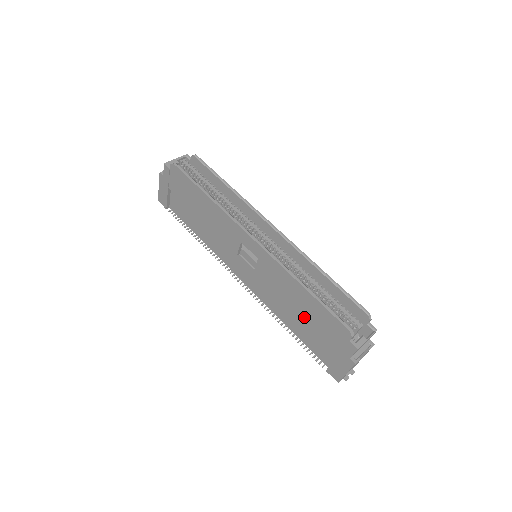
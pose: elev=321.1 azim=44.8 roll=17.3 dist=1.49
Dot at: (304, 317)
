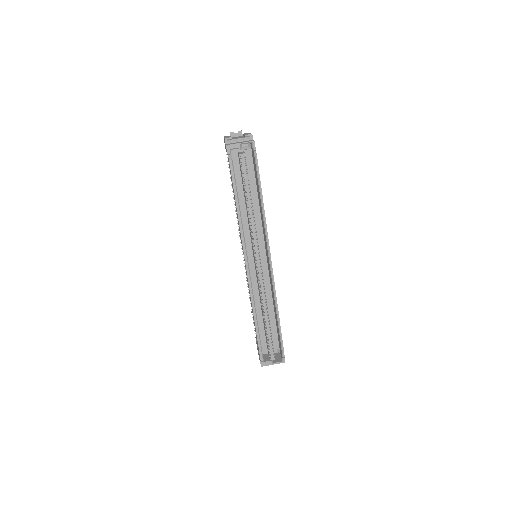
Dot at: (253, 319)
